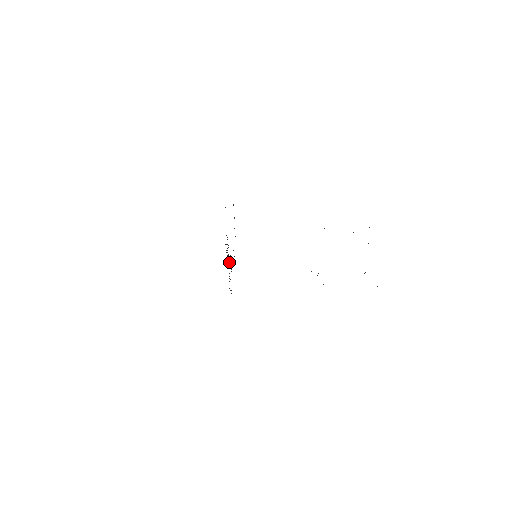
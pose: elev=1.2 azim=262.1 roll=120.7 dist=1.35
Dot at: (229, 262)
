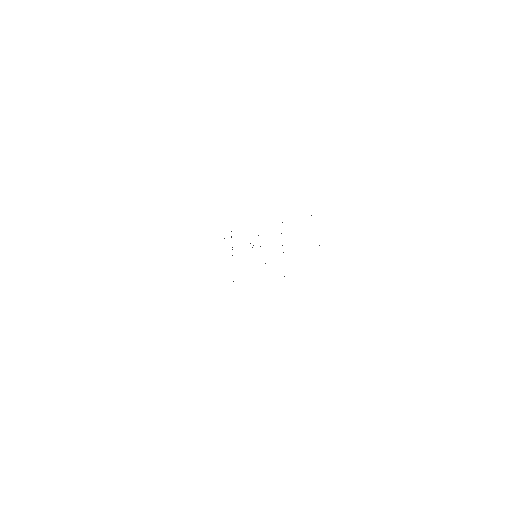
Dot at: occluded
